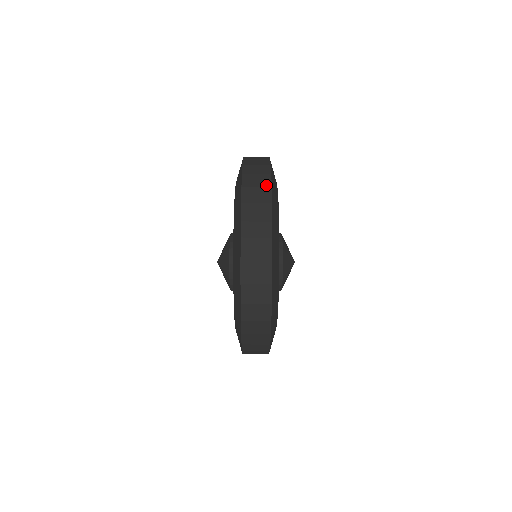
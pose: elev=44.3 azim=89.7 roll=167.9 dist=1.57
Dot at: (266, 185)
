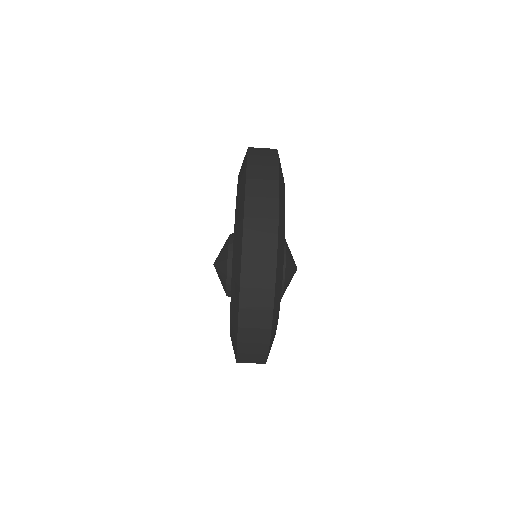
Dot at: (271, 239)
